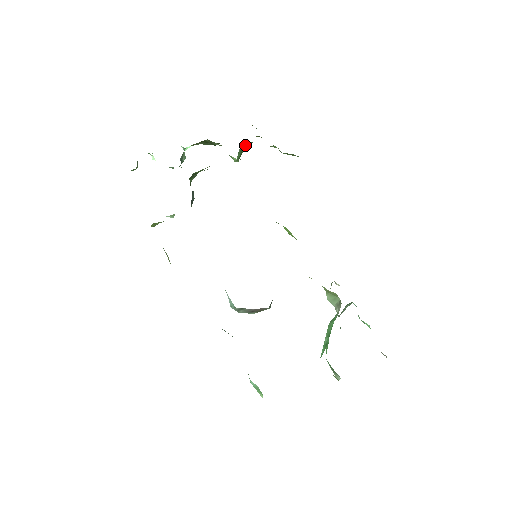
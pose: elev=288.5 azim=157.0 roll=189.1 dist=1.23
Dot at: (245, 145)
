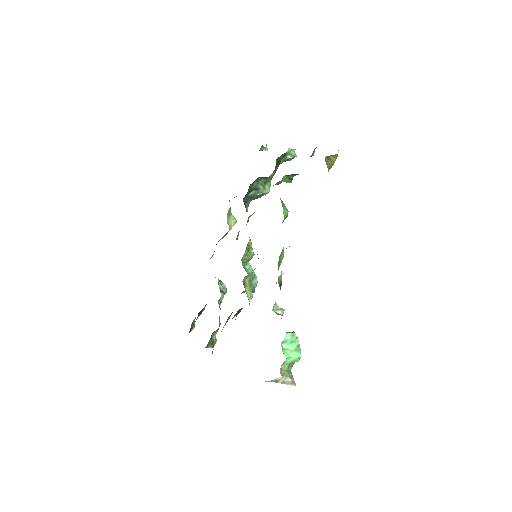
Dot at: (289, 175)
